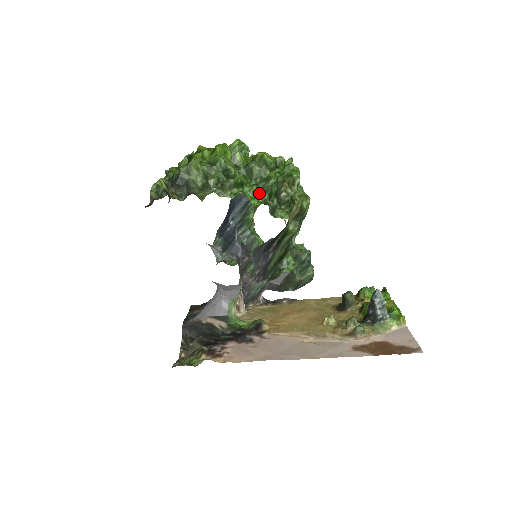
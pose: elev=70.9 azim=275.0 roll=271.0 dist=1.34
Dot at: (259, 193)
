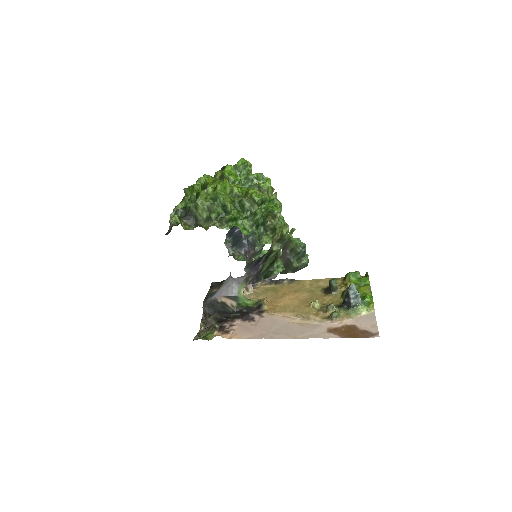
Dot at: (249, 225)
